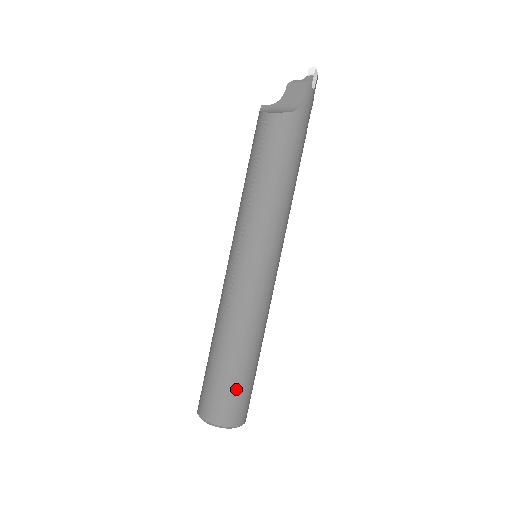
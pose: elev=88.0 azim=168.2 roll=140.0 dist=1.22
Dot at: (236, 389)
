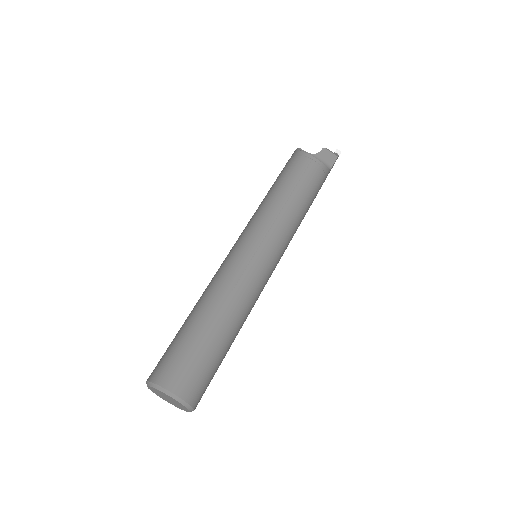
Dot at: (213, 369)
